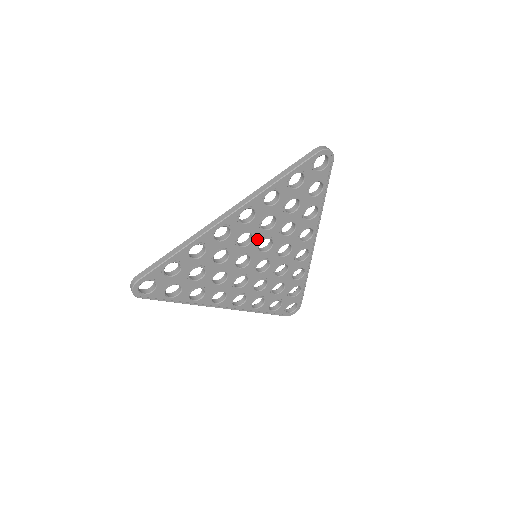
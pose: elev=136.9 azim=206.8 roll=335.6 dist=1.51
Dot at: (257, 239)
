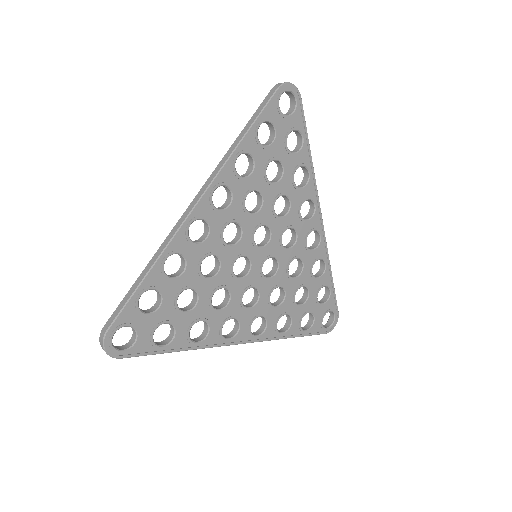
Dot at: (248, 229)
